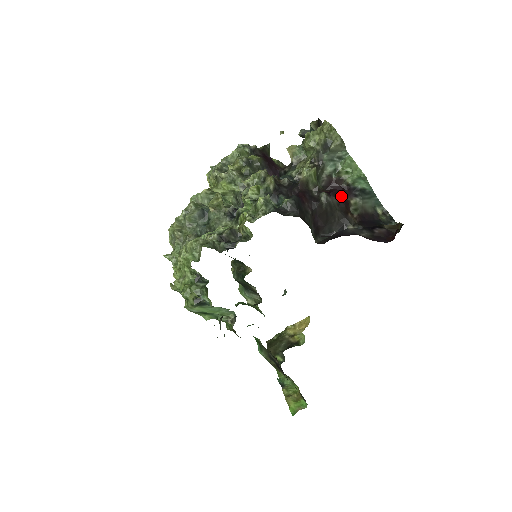
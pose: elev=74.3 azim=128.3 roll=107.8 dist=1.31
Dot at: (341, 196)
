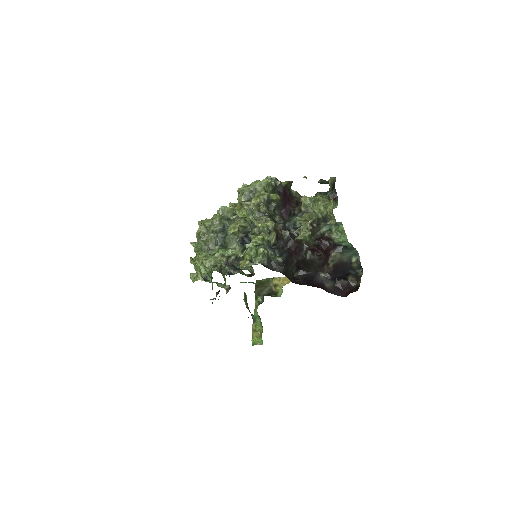
Dot at: (325, 251)
